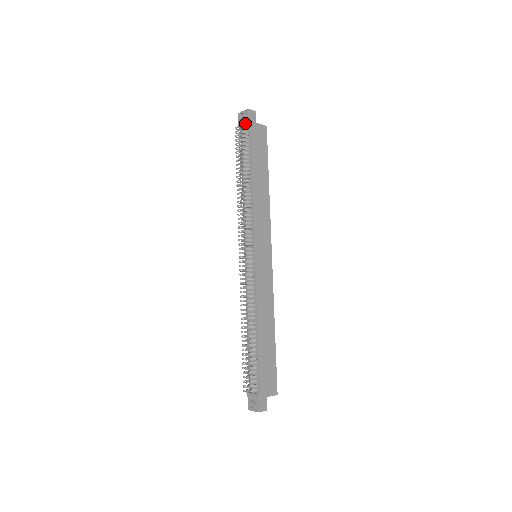
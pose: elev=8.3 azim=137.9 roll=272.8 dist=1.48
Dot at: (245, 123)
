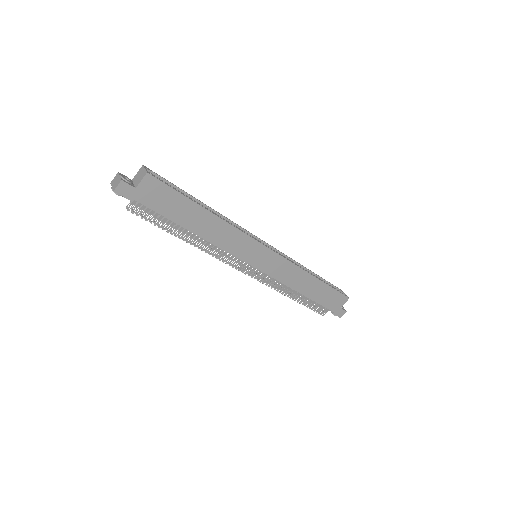
Dot at: (128, 198)
